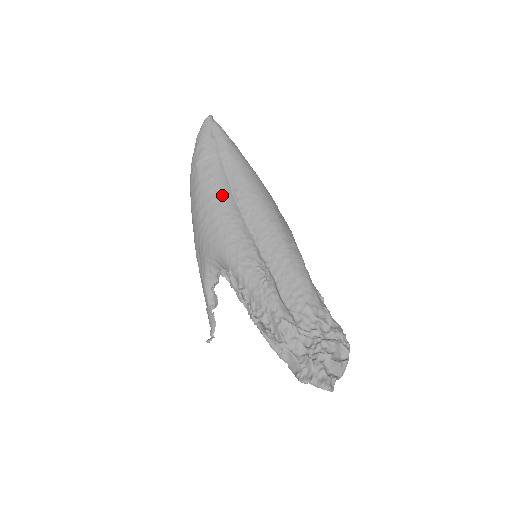
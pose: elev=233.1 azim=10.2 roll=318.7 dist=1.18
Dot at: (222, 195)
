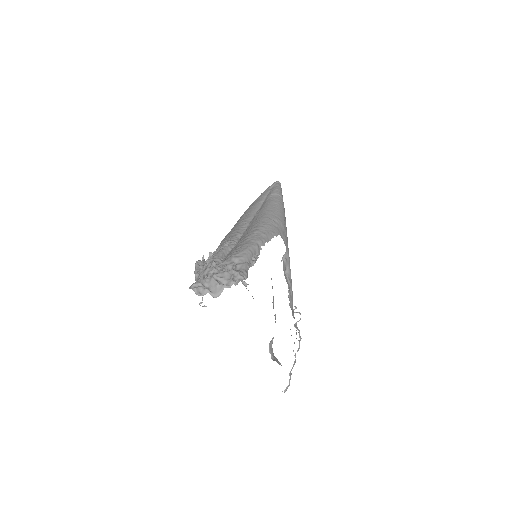
Dot at: (249, 213)
